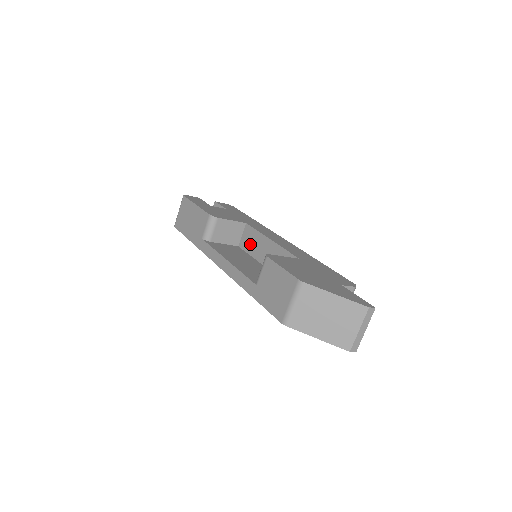
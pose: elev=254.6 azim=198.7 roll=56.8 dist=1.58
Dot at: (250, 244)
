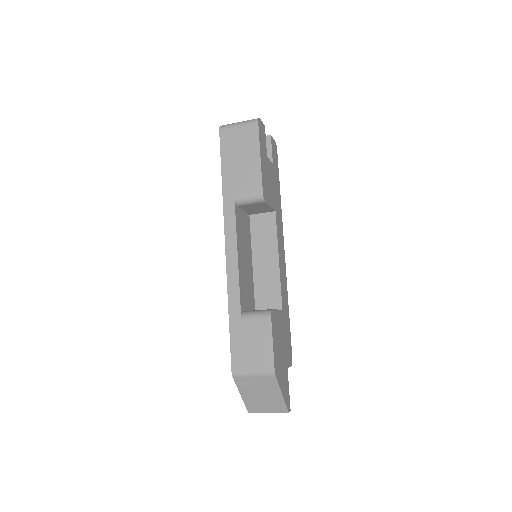
Dot at: (260, 232)
